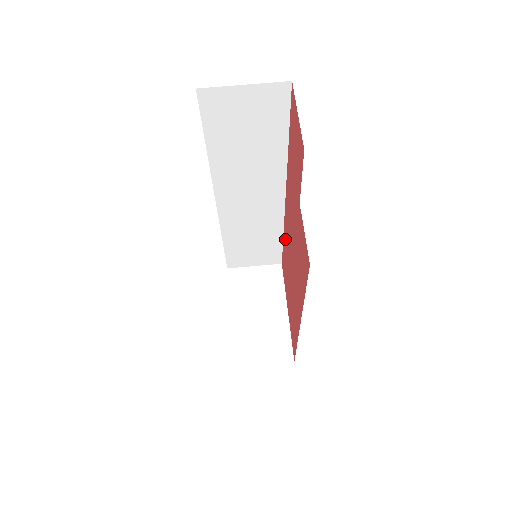
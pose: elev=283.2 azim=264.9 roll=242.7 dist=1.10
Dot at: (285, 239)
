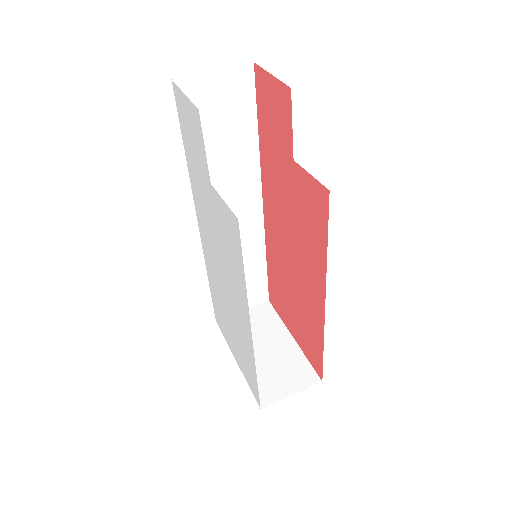
Dot at: (271, 255)
